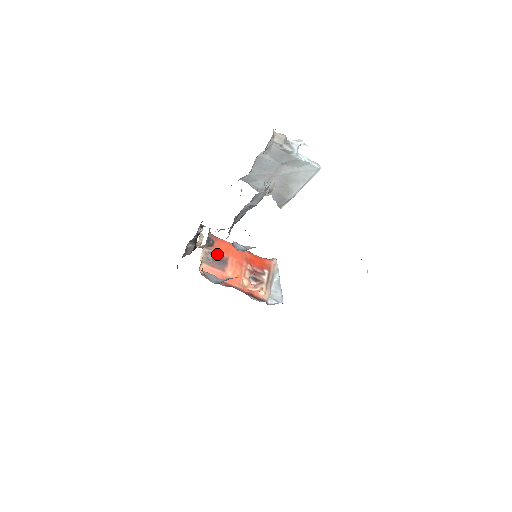
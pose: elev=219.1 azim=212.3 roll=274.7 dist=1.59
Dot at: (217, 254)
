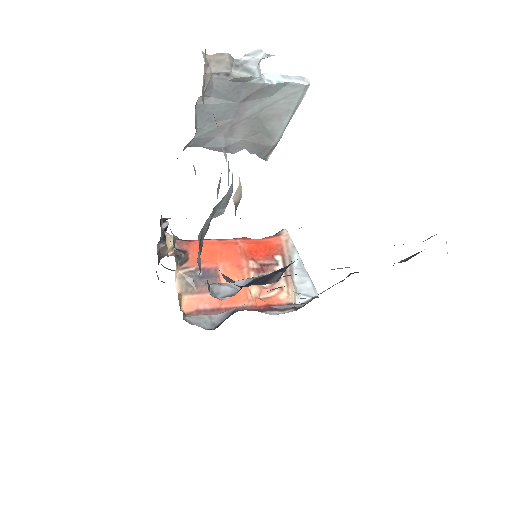
Dot at: occluded
